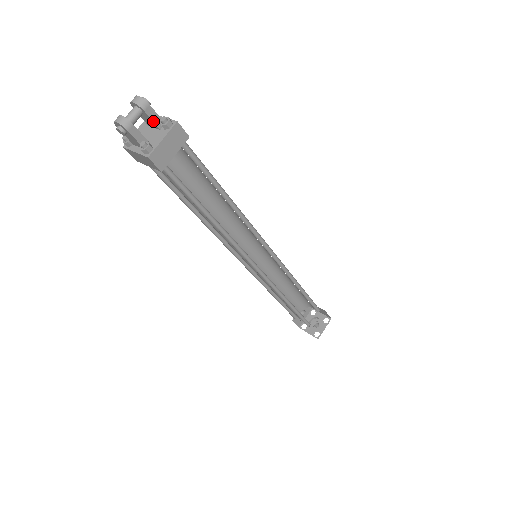
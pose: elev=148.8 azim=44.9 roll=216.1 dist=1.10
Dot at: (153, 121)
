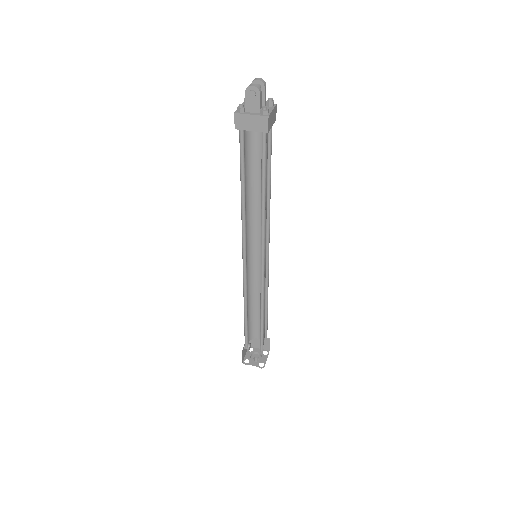
Dot at: (264, 98)
